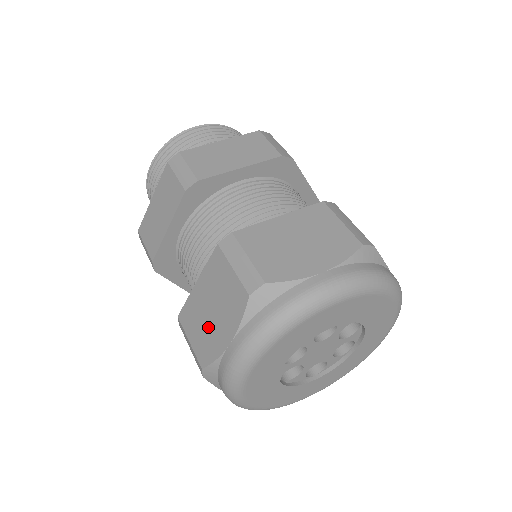
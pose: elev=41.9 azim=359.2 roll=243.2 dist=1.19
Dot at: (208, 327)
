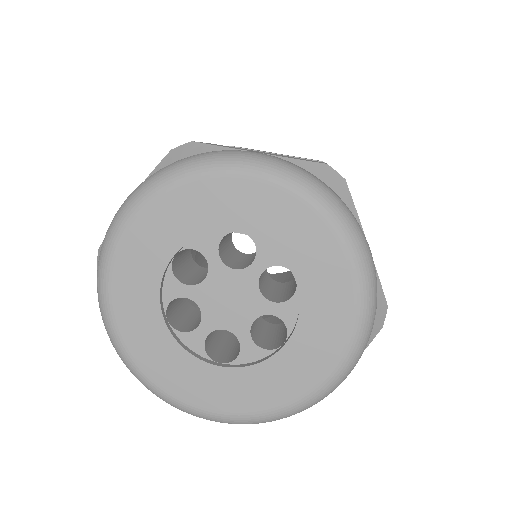
Dot at: occluded
